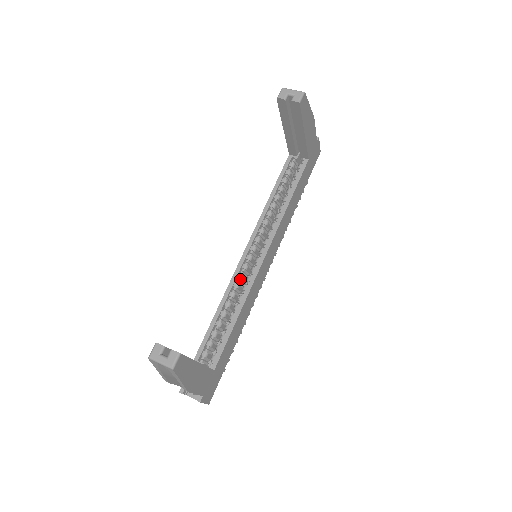
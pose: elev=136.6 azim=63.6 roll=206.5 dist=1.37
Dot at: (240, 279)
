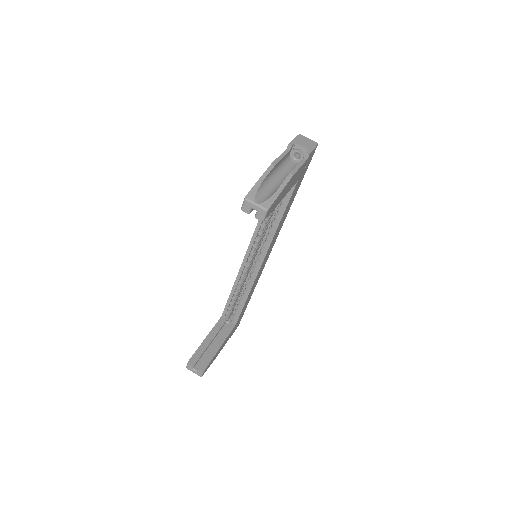
Dot at: (245, 272)
